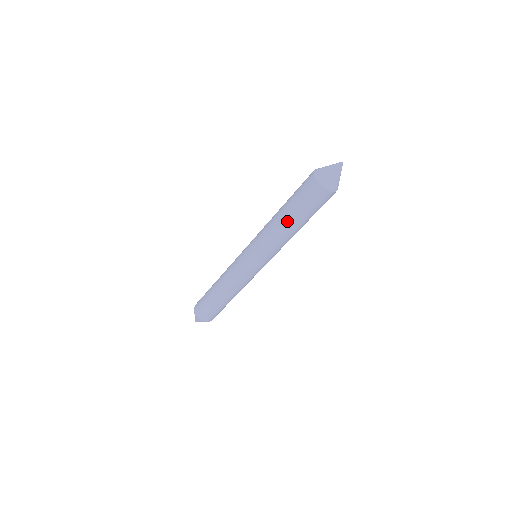
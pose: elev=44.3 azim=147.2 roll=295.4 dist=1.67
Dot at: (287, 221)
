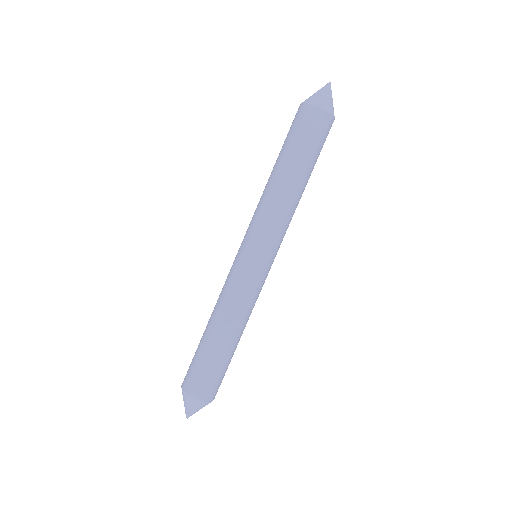
Dot at: (299, 177)
